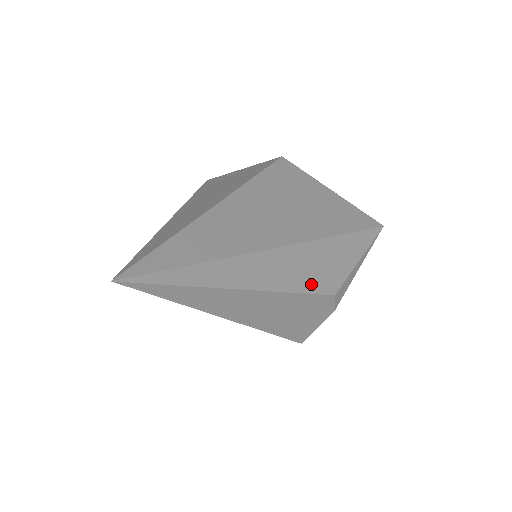
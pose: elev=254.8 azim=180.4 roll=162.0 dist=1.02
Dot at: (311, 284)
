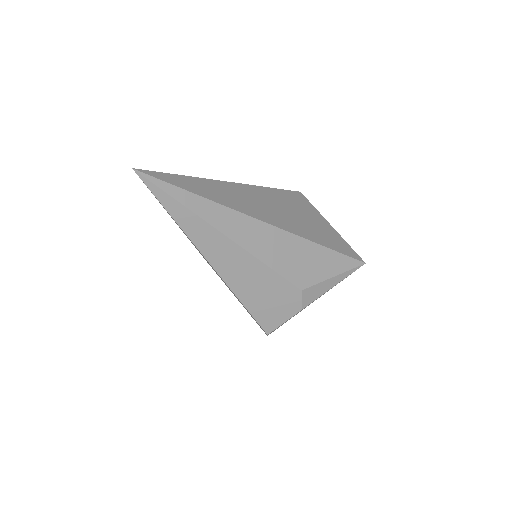
Dot at: (281, 266)
